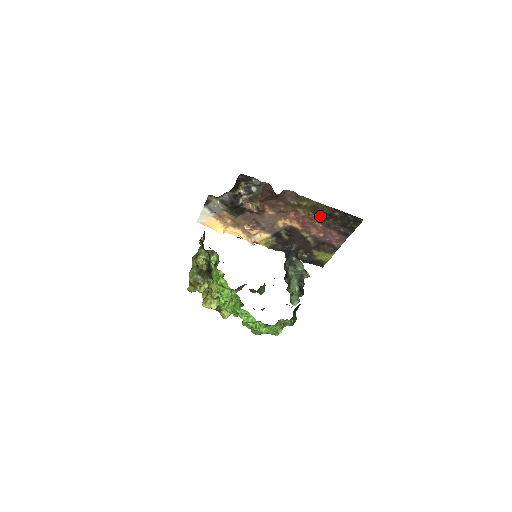
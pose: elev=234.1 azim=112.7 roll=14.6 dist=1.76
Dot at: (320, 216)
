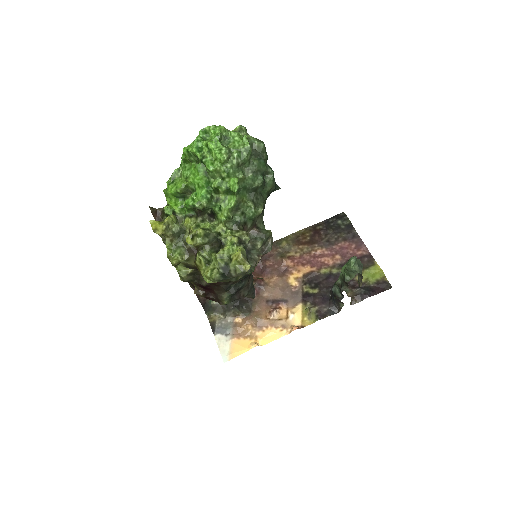
Dot at: (311, 242)
